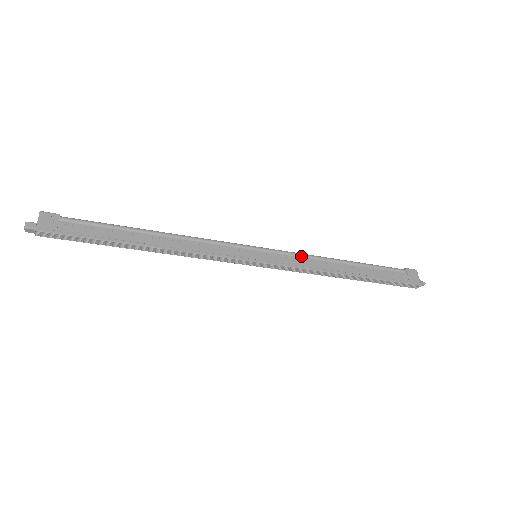
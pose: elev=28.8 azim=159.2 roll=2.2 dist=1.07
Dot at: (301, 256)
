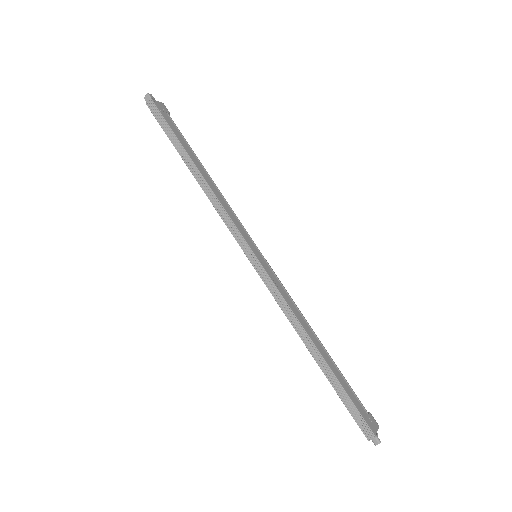
Dot at: (288, 295)
